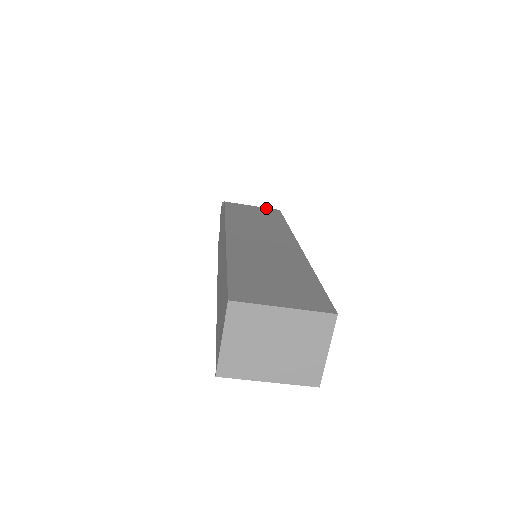
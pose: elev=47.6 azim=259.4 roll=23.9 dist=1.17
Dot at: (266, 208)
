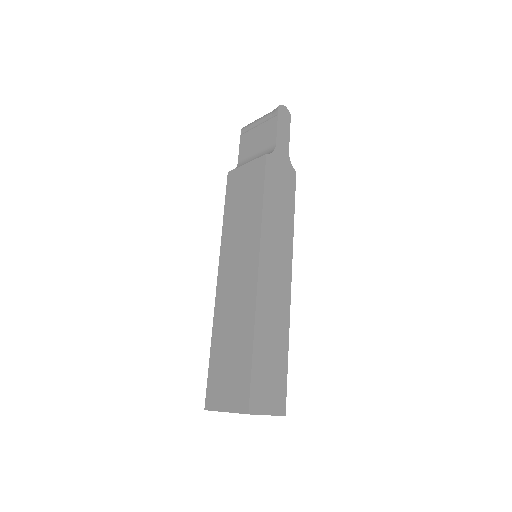
Dot at: (255, 161)
